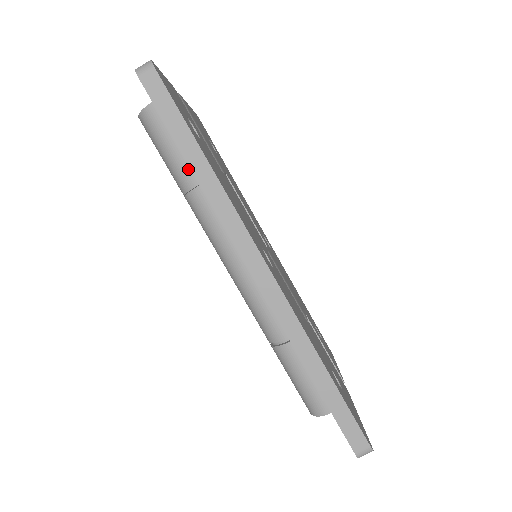
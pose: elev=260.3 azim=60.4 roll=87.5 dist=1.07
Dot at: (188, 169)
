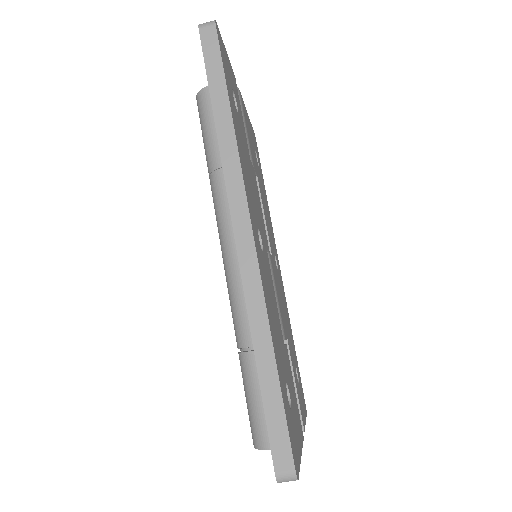
Dot at: occluded
